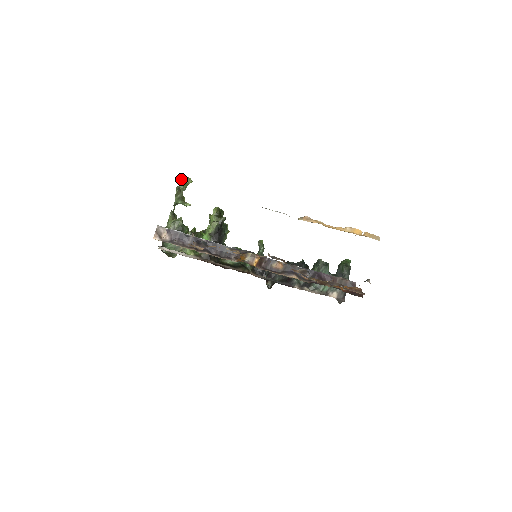
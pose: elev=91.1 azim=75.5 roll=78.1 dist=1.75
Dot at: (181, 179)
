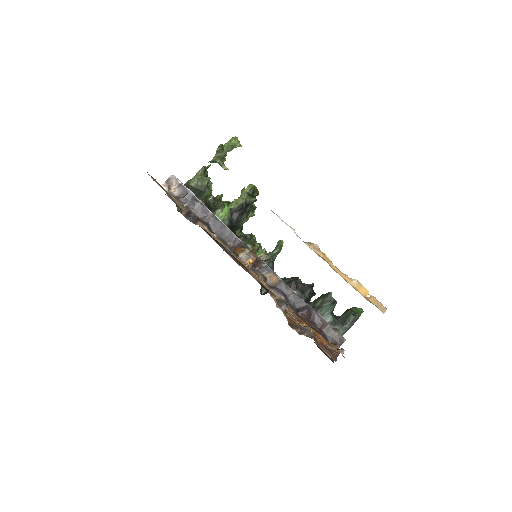
Dot at: occluded
